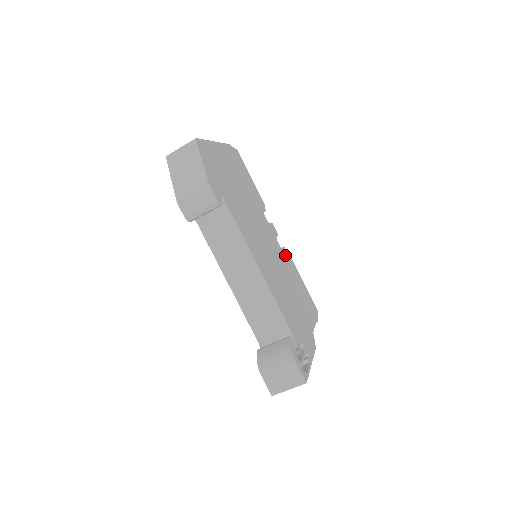
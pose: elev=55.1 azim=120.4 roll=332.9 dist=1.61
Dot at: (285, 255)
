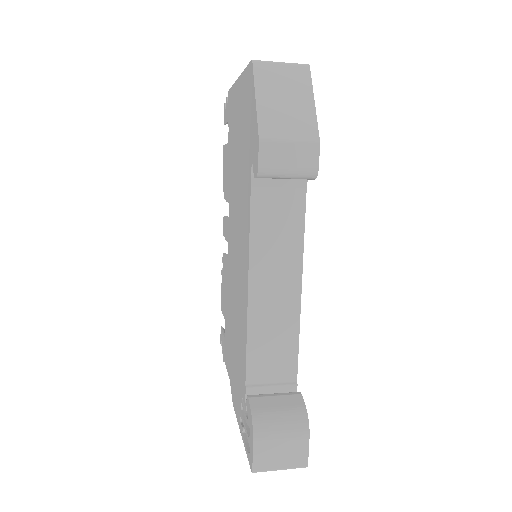
Dot at: occluded
